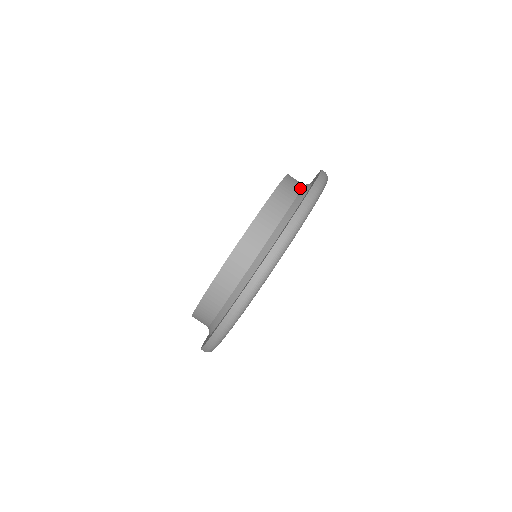
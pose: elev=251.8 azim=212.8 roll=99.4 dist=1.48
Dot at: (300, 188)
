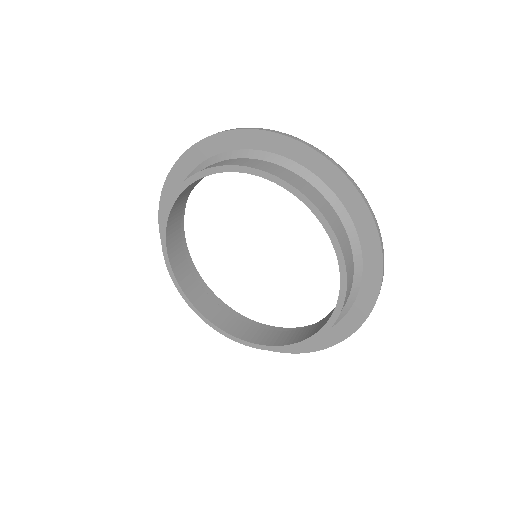
Dot at: (349, 243)
